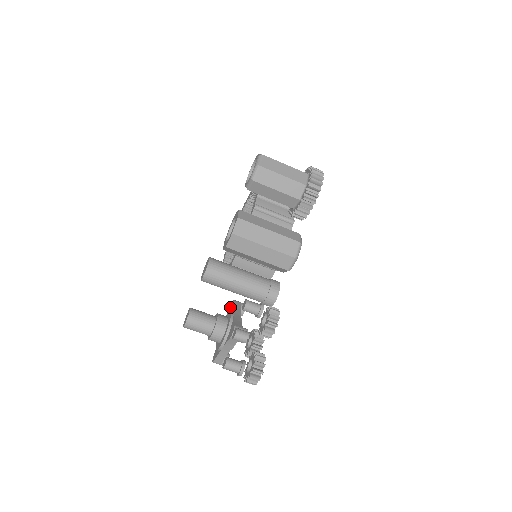
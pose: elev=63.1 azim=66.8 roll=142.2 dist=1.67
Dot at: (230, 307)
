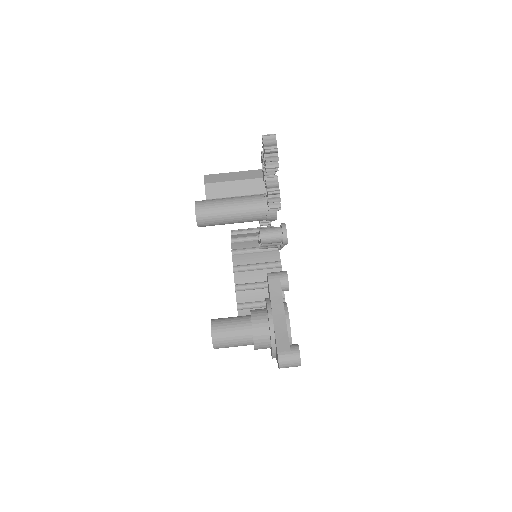
Dot at: occluded
